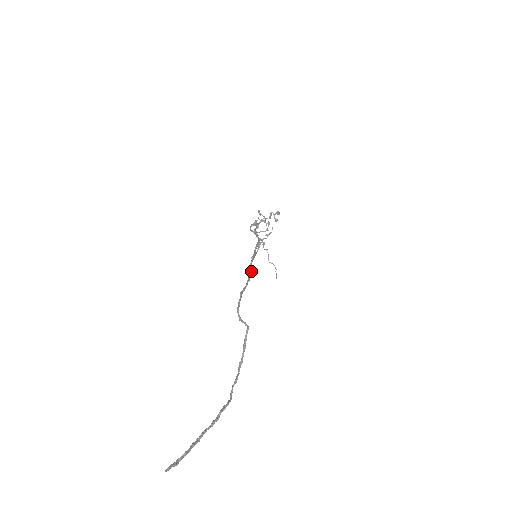
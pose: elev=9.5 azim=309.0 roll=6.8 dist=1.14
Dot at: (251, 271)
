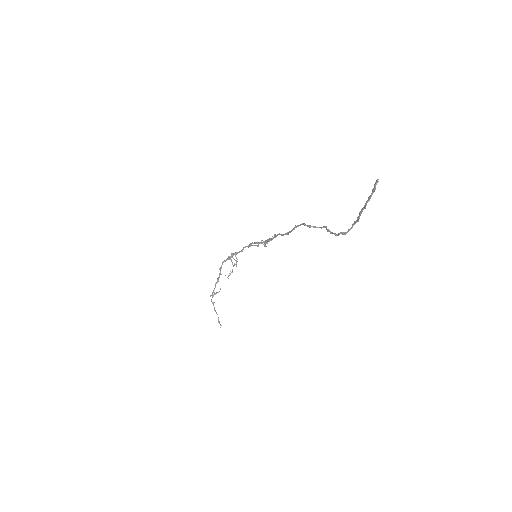
Dot at: (283, 235)
